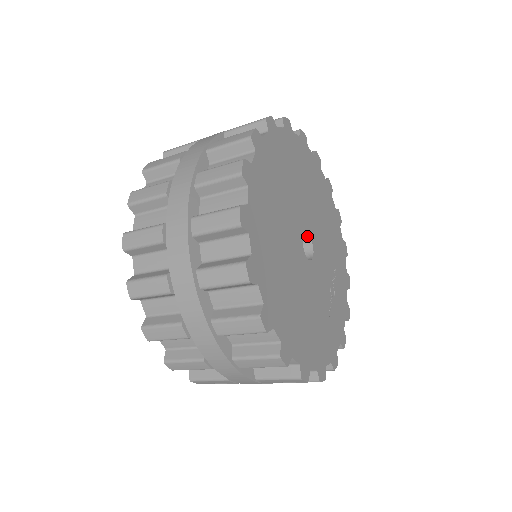
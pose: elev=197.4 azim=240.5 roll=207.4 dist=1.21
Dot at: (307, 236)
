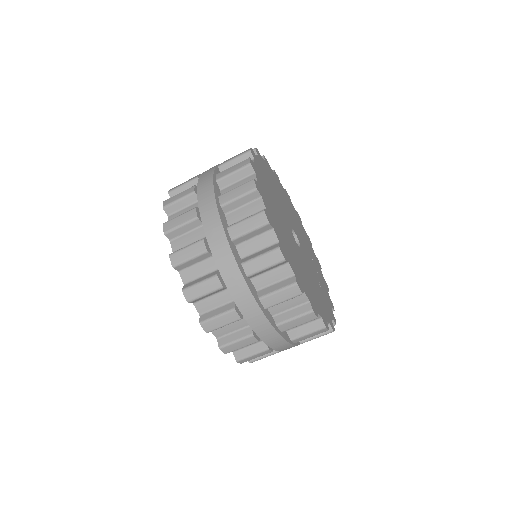
Dot at: (292, 231)
